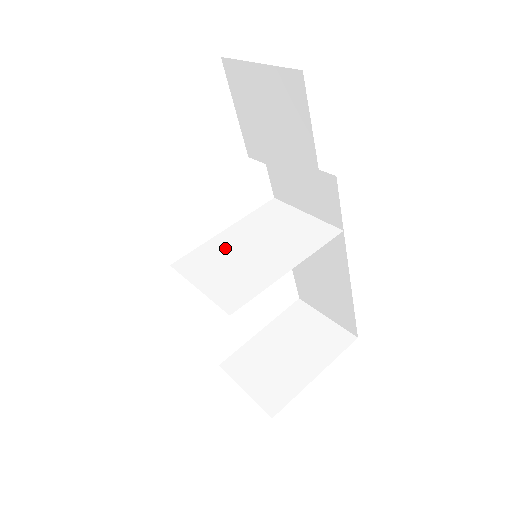
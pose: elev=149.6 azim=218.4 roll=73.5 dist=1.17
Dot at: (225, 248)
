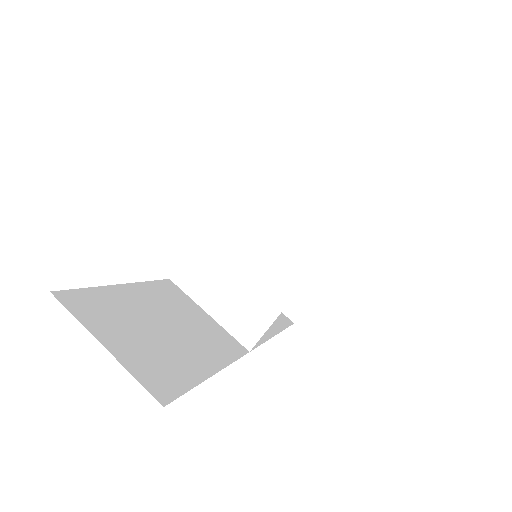
Dot at: (221, 253)
